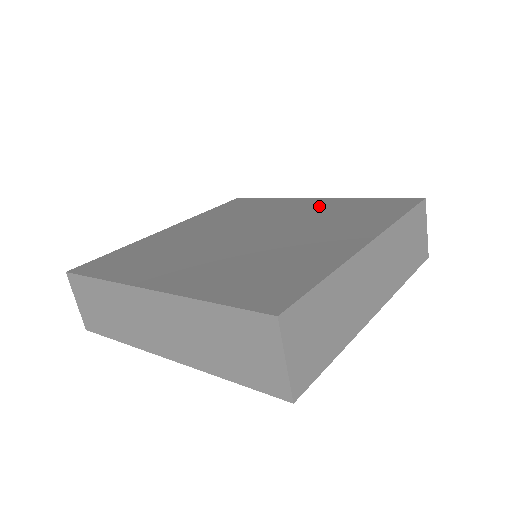
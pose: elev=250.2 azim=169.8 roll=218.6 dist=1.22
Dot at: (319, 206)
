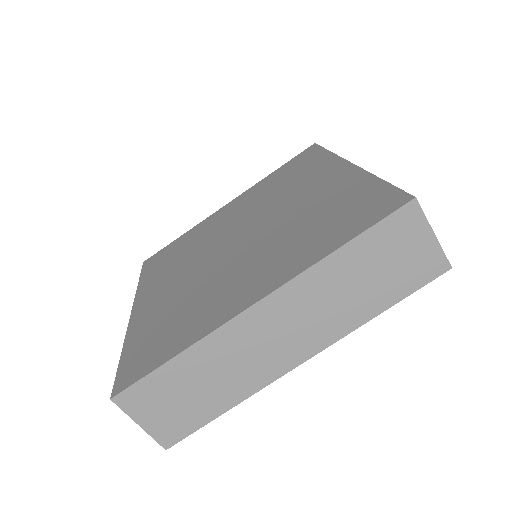
Dot at: (328, 188)
